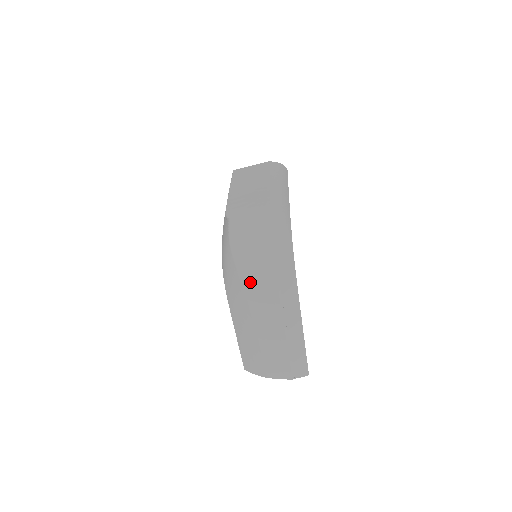
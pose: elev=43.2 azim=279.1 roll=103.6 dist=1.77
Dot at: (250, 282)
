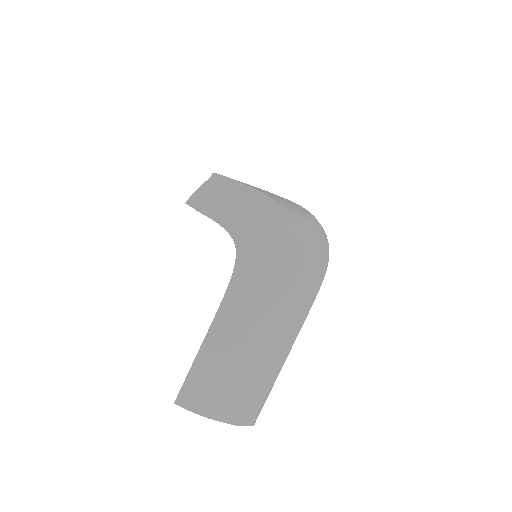
Dot at: (284, 269)
